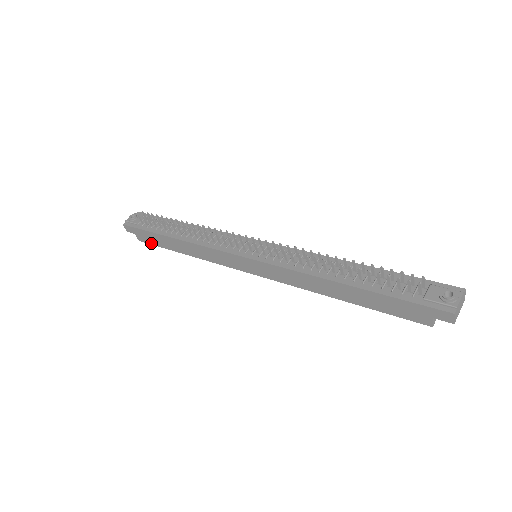
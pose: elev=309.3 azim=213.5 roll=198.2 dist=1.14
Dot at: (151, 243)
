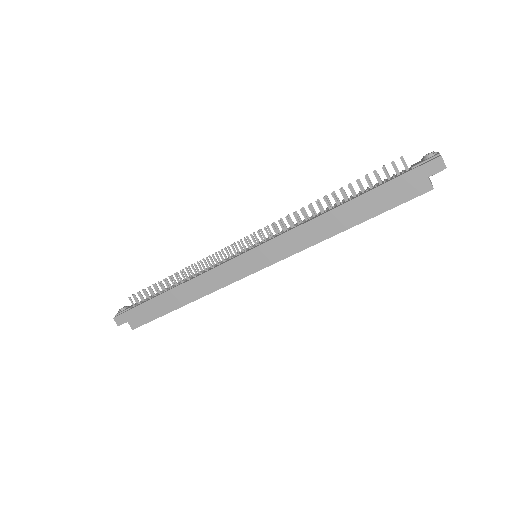
Dot at: (146, 321)
